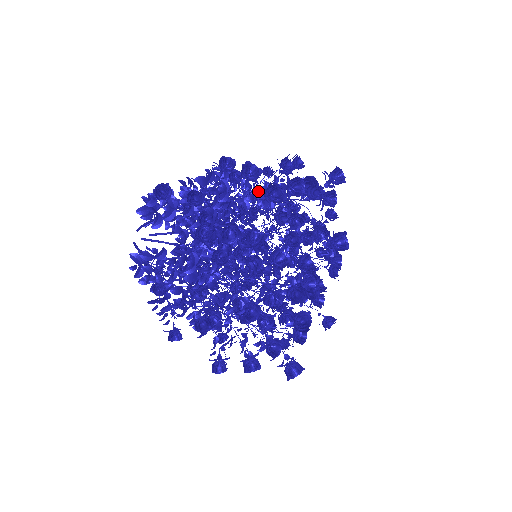
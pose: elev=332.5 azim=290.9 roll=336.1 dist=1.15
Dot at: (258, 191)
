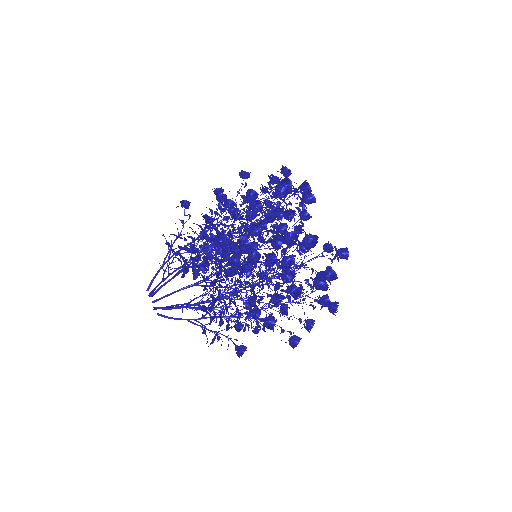
Dot at: (248, 207)
